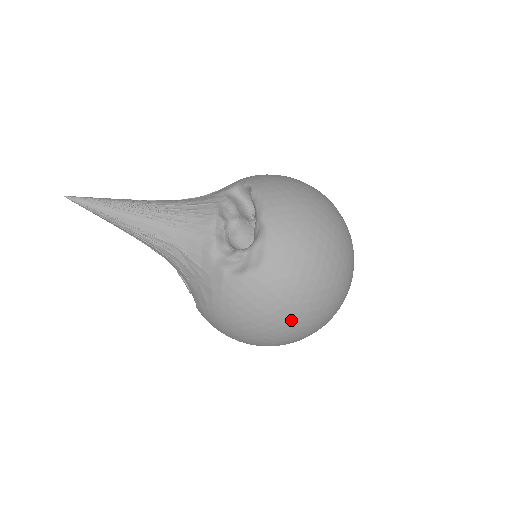
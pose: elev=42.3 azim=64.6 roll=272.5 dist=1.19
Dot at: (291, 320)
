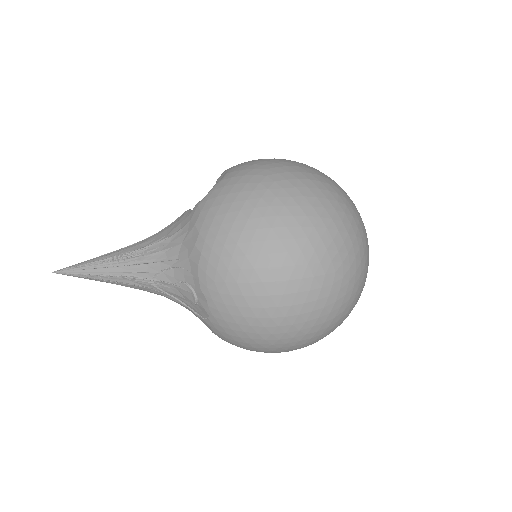
Dot at: (282, 188)
